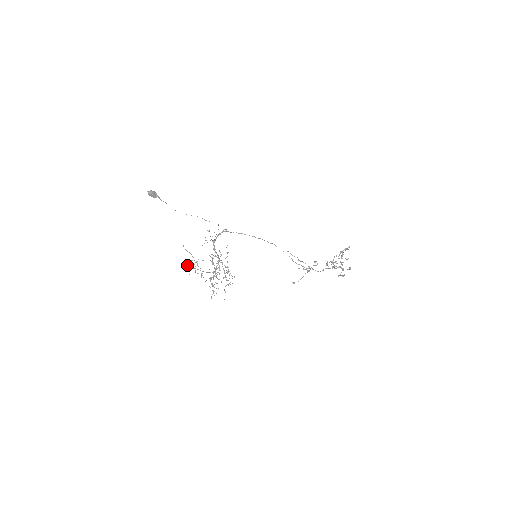
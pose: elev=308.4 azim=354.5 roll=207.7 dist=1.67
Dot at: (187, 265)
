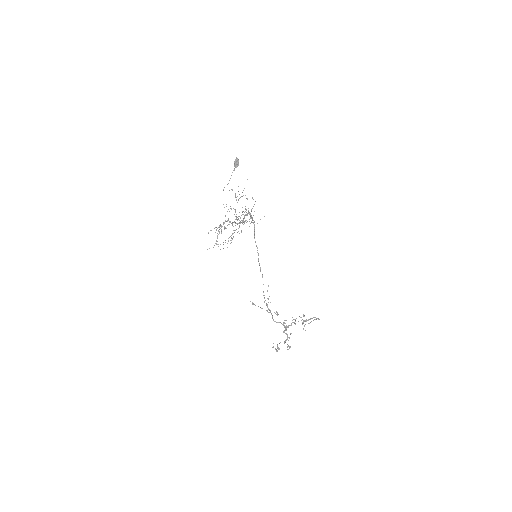
Dot at: occluded
